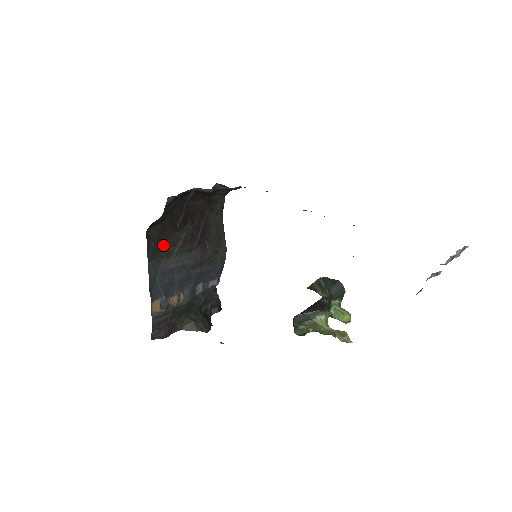
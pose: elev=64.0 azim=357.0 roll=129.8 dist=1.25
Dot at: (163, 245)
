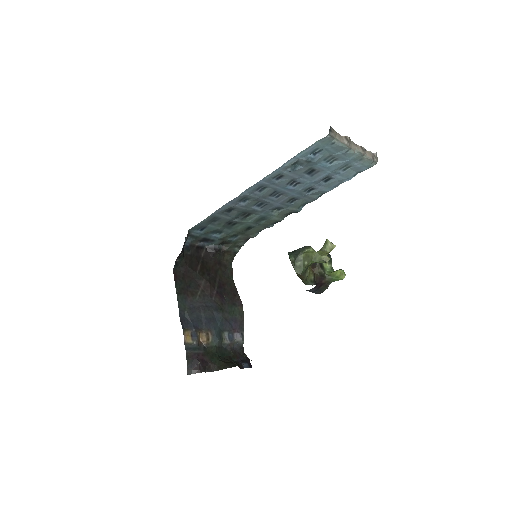
Dot at: (188, 287)
